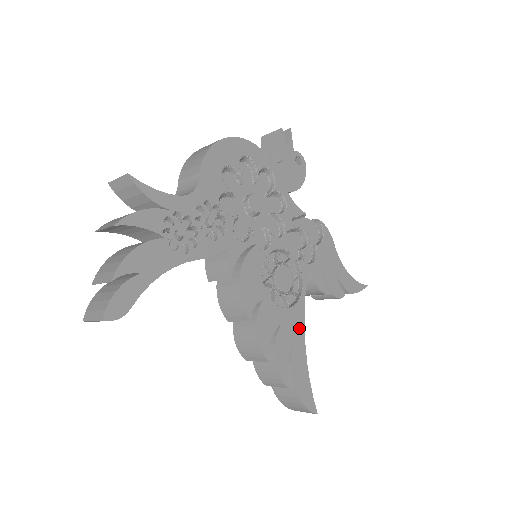
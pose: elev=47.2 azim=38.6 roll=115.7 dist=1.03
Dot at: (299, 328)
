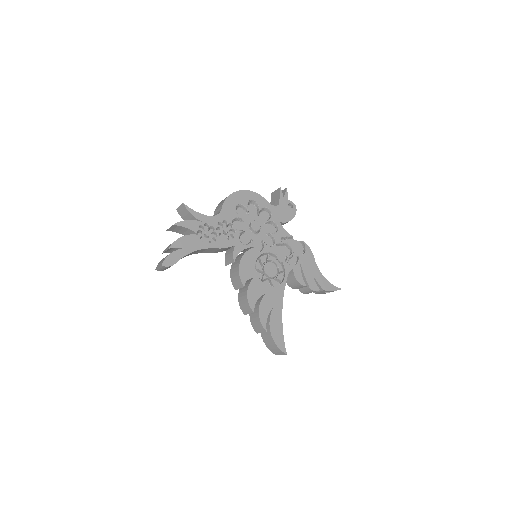
Dot at: (279, 300)
